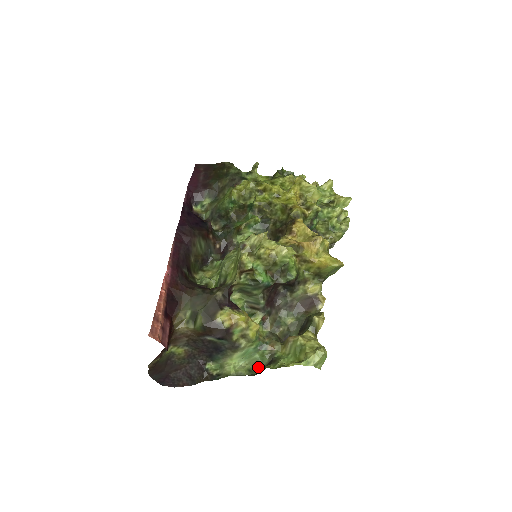
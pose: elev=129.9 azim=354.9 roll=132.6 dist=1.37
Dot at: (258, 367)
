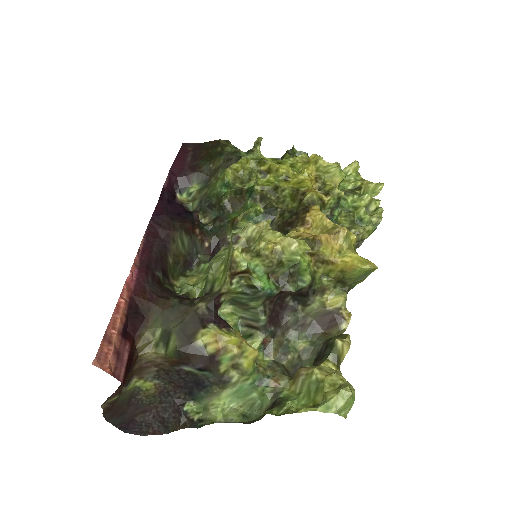
Dot at: (256, 411)
